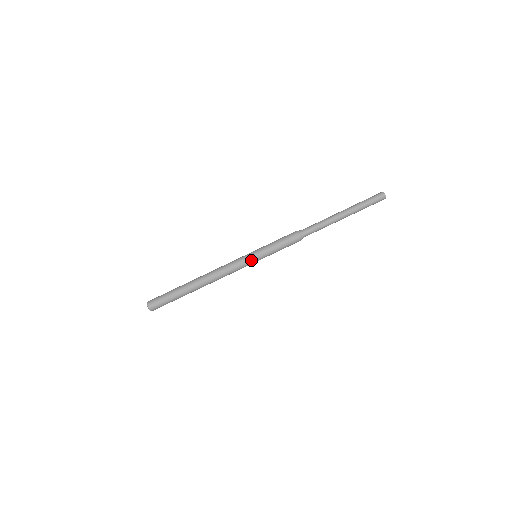
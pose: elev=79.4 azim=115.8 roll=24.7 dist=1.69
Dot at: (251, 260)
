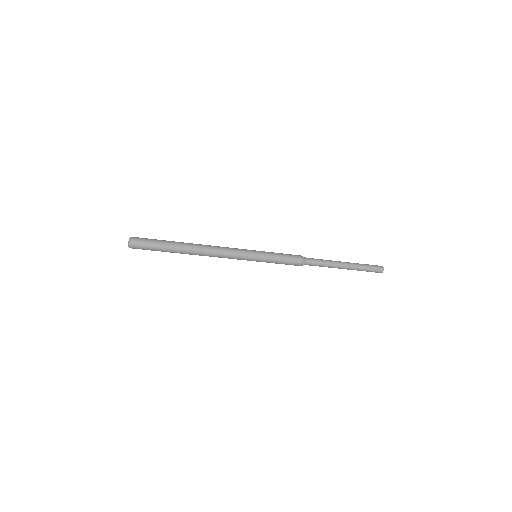
Dot at: occluded
